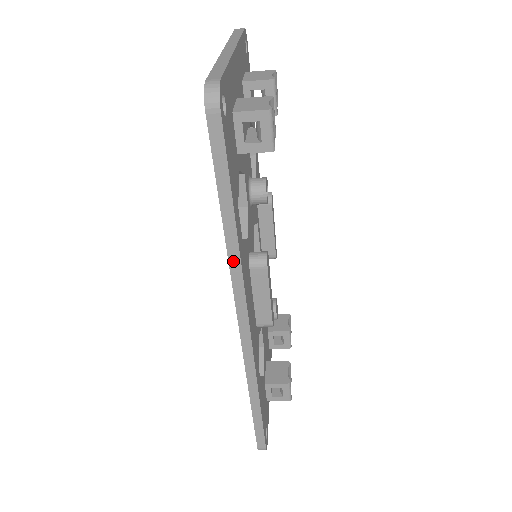
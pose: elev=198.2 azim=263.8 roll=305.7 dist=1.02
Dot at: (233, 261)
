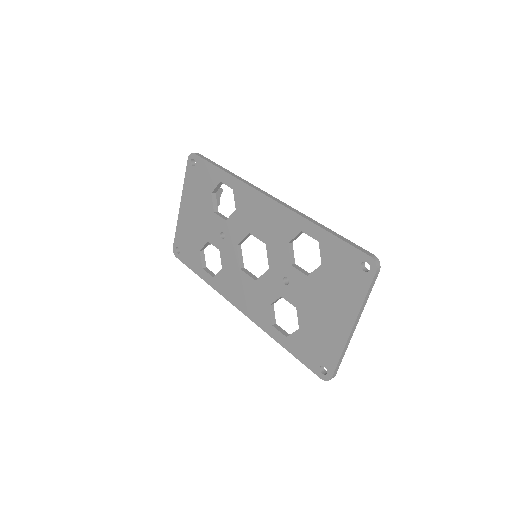
Dot at: (269, 333)
